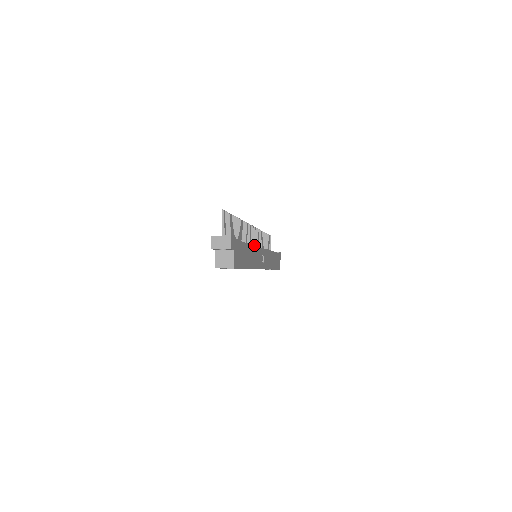
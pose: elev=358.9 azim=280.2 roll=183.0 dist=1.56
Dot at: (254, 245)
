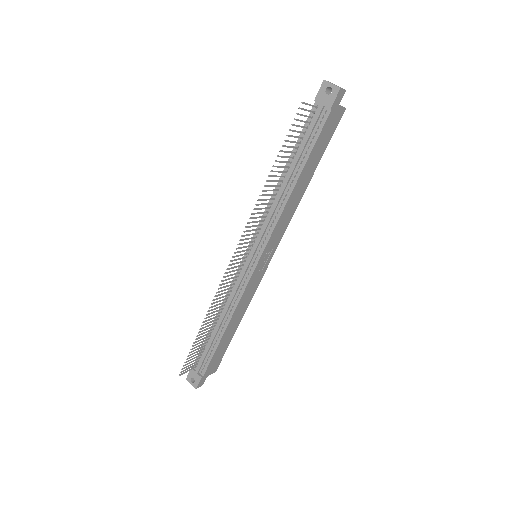
Dot at: (241, 280)
